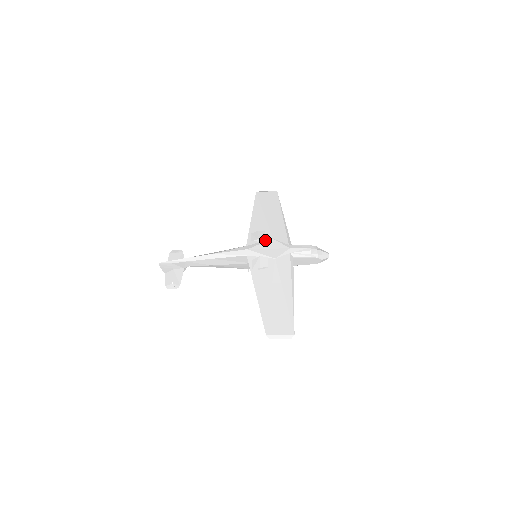
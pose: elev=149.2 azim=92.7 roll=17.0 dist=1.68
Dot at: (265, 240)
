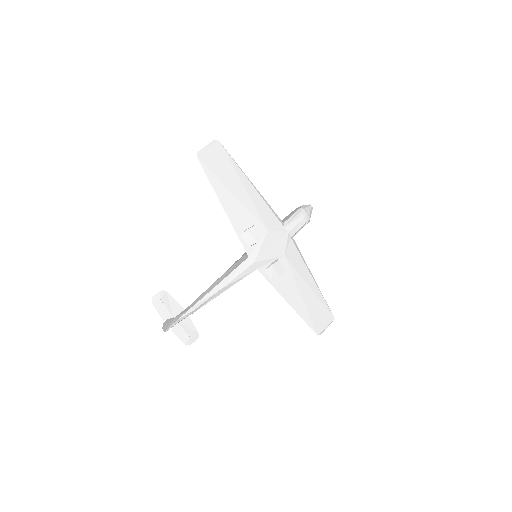
Dot at: (262, 237)
